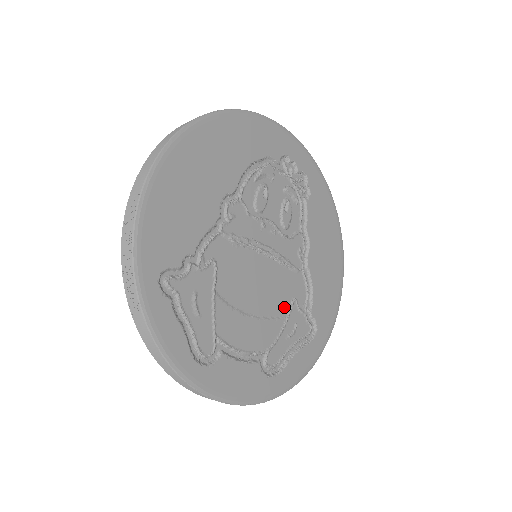
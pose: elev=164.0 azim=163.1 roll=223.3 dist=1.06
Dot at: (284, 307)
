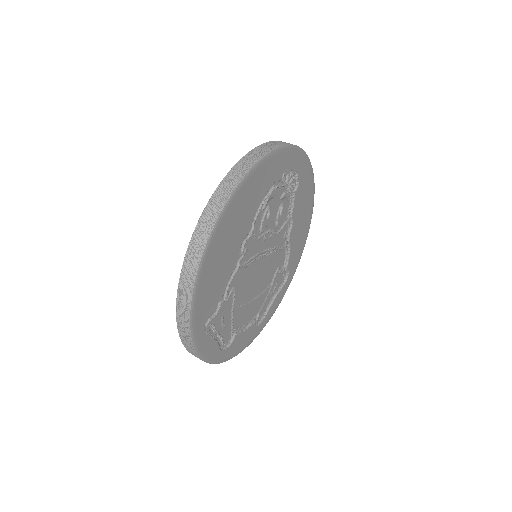
Dot at: (271, 278)
